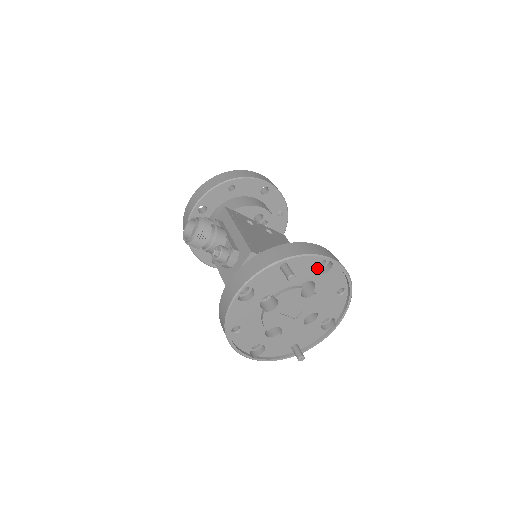
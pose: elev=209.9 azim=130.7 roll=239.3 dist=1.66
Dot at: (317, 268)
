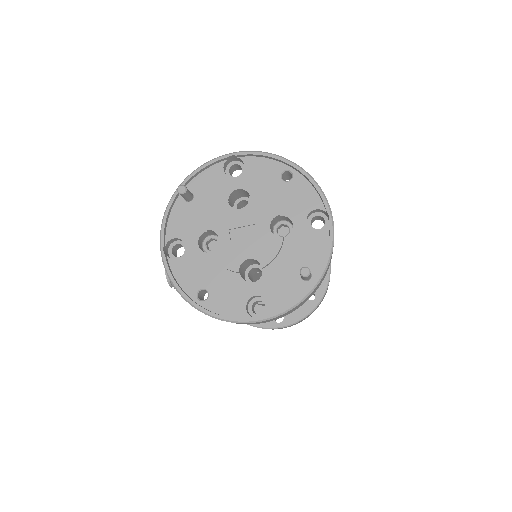
Dot at: occluded
